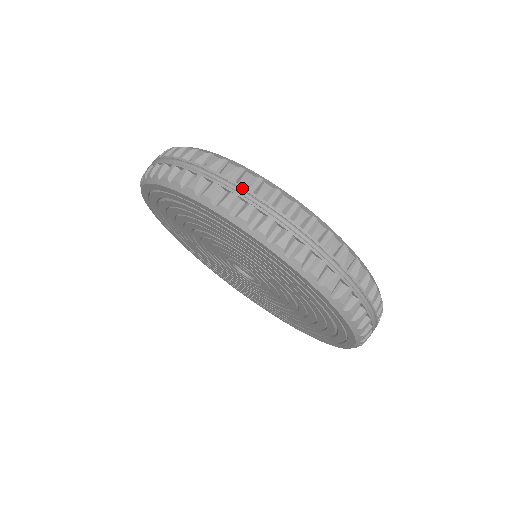
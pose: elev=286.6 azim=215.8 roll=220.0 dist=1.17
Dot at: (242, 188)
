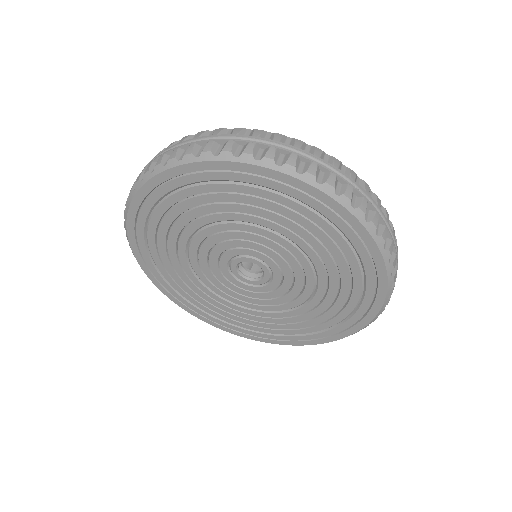
Dot at: occluded
